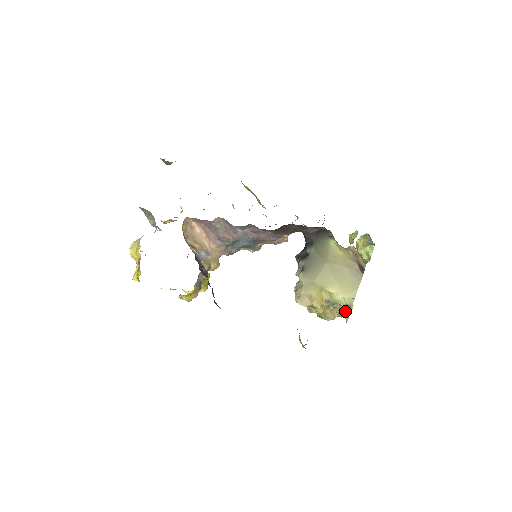
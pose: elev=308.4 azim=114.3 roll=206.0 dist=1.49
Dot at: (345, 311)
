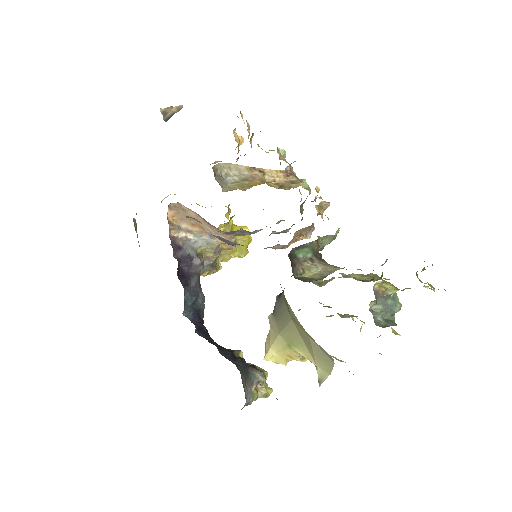
Dot at: occluded
